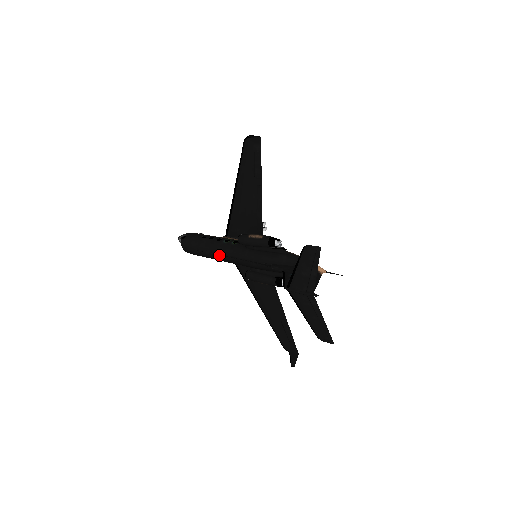
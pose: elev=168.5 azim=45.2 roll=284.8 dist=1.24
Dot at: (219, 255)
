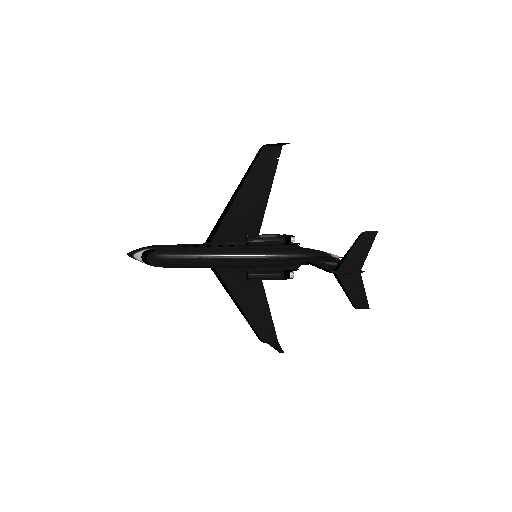
Dot at: (215, 261)
